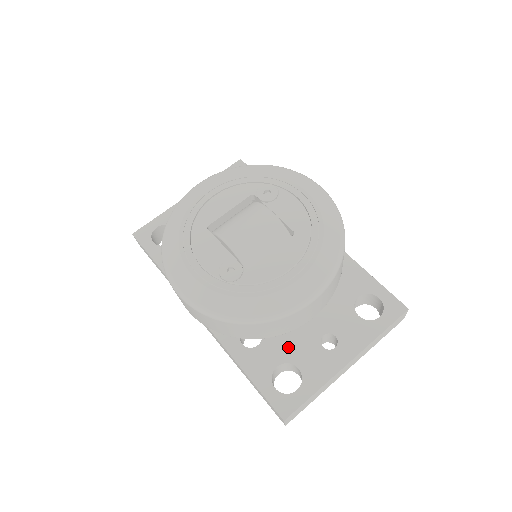
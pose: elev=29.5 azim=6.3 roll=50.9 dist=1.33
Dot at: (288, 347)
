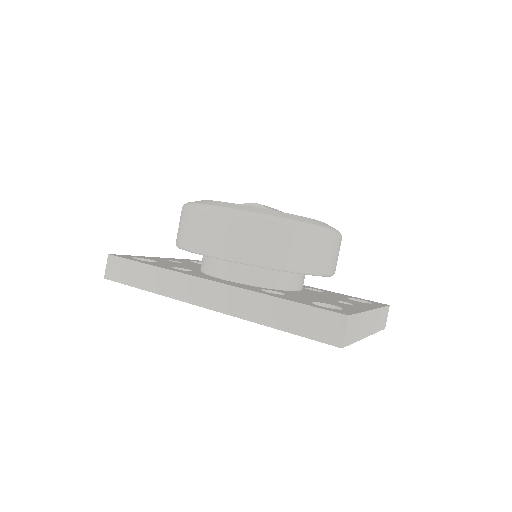
Dot at: (313, 299)
